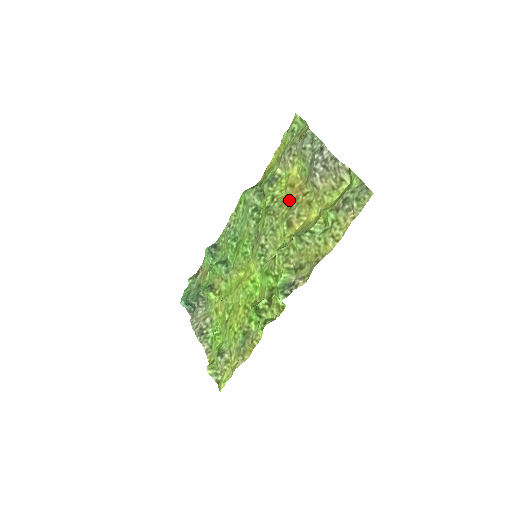
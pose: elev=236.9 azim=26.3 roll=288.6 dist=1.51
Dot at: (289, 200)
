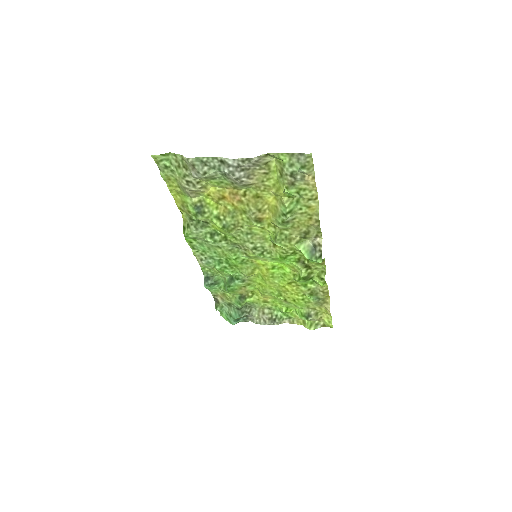
Dot at: (234, 208)
